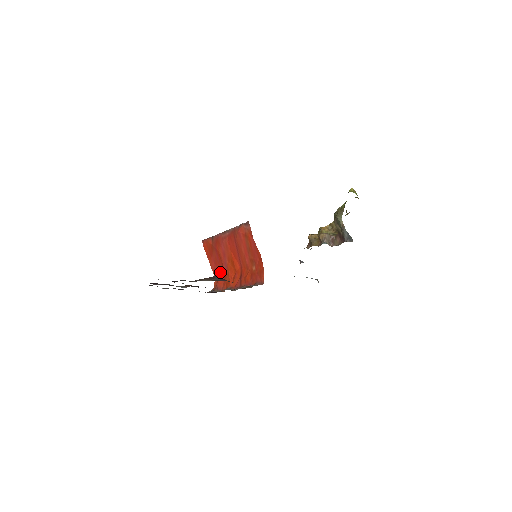
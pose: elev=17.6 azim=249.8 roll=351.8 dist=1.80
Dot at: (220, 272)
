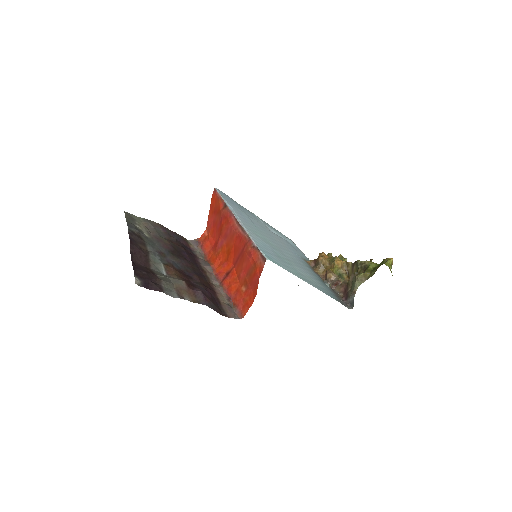
Dot at: (213, 236)
